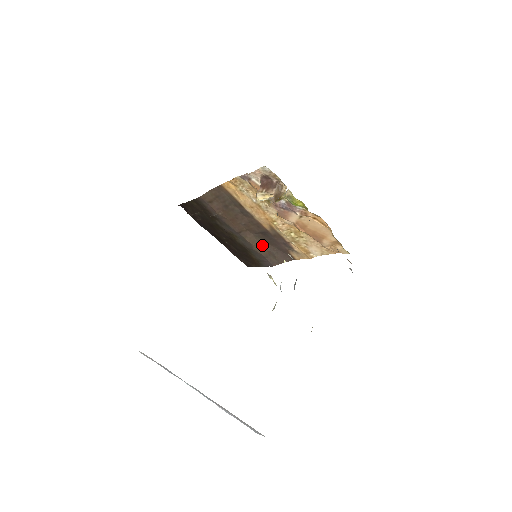
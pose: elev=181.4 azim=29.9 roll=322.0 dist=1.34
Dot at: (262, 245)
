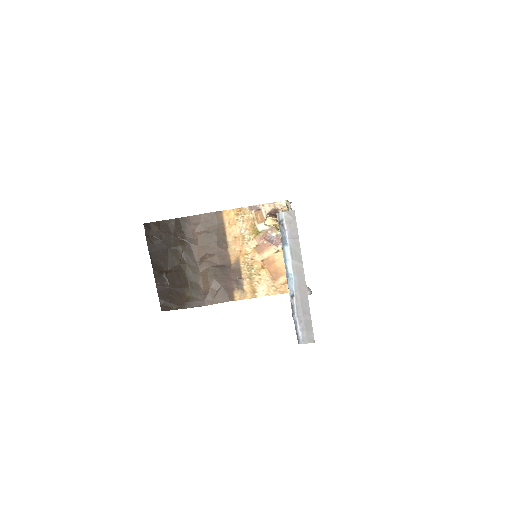
Dot at: (209, 281)
